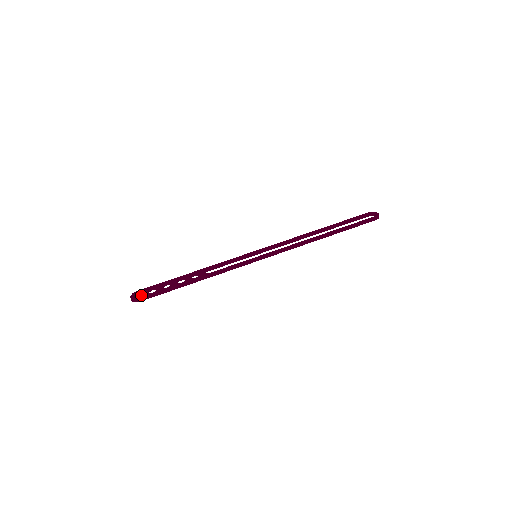
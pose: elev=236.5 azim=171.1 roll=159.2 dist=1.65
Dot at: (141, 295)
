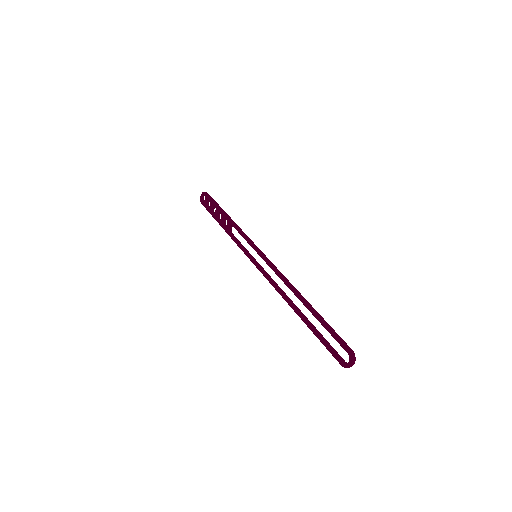
Dot at: (203, 201)
